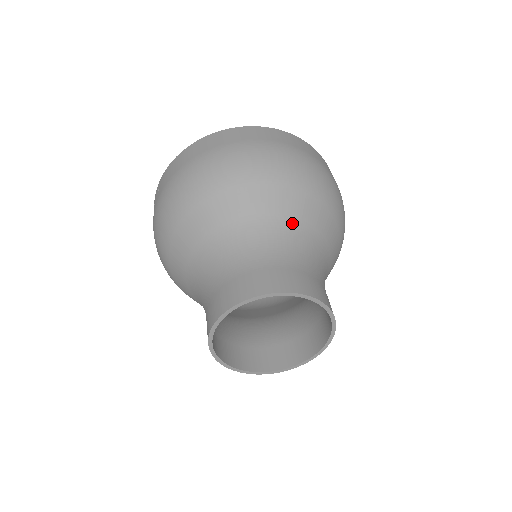
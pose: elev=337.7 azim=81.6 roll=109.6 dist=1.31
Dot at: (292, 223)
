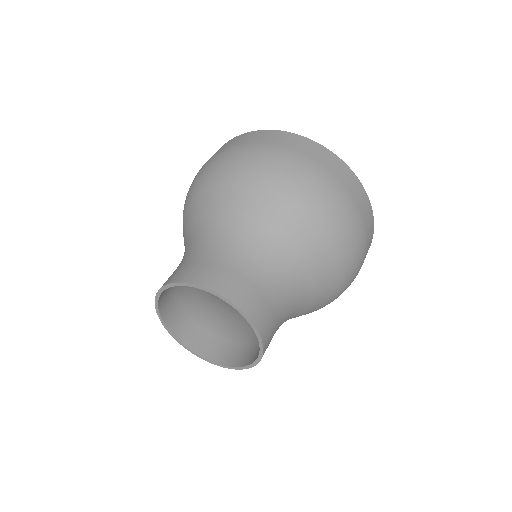
Dot at: (287, 248)
